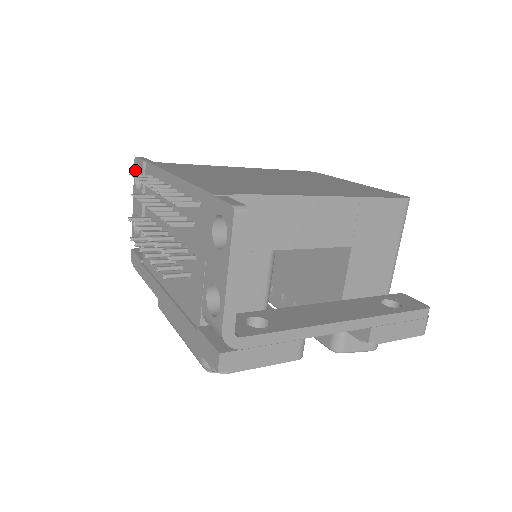
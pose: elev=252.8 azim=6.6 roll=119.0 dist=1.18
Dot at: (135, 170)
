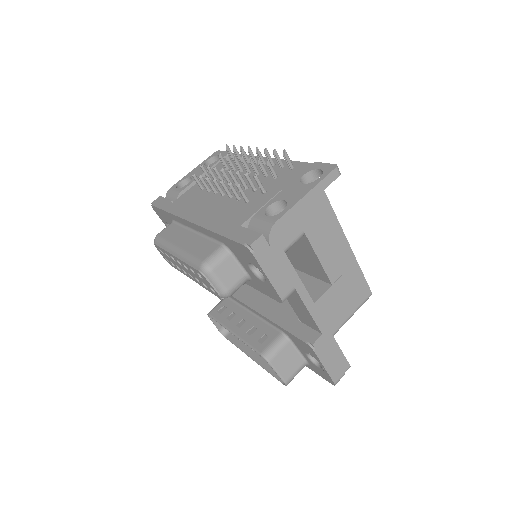
Dot at: (212, 156)
